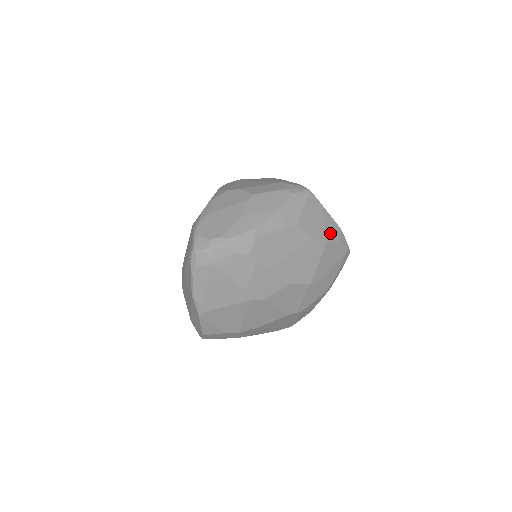
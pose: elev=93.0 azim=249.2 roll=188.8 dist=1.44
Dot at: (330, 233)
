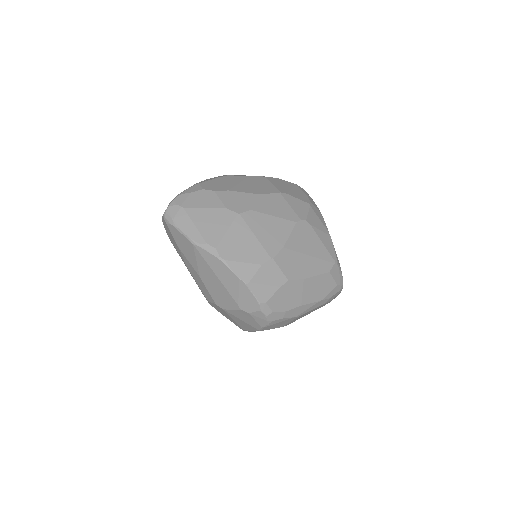
Dot at: occluded
